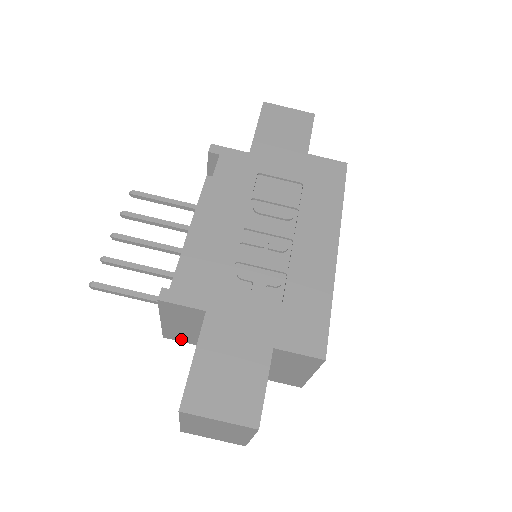
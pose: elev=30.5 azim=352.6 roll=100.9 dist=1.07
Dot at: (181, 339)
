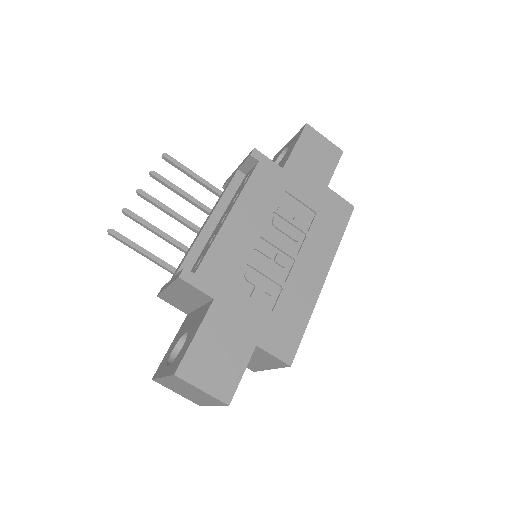
Dot at: (172, 303)
